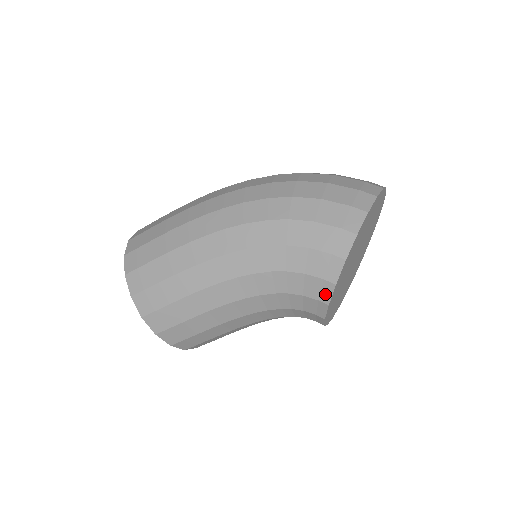
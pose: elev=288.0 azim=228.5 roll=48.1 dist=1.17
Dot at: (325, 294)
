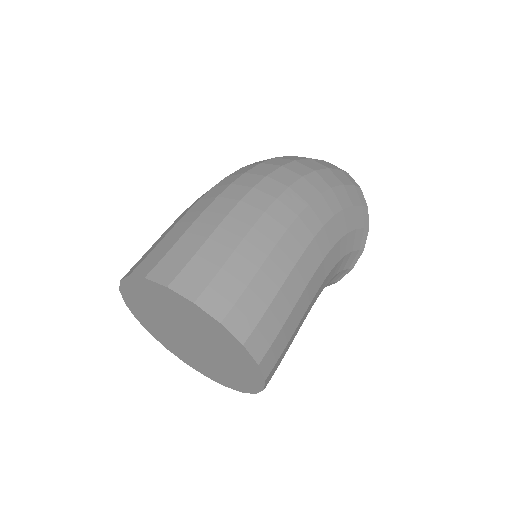
Dot at: (355, 261)
